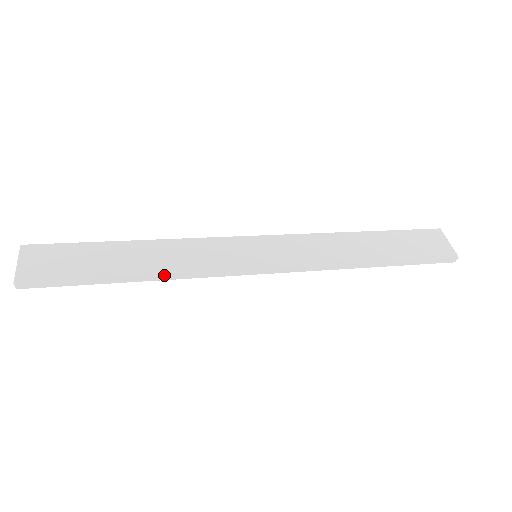
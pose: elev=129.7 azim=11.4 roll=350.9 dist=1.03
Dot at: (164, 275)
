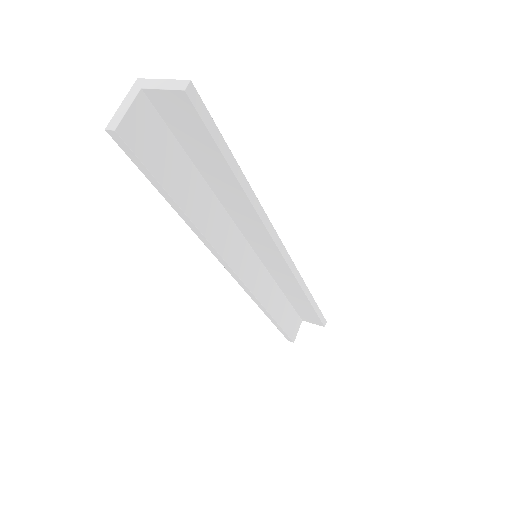
Dot at: (255, 197)
